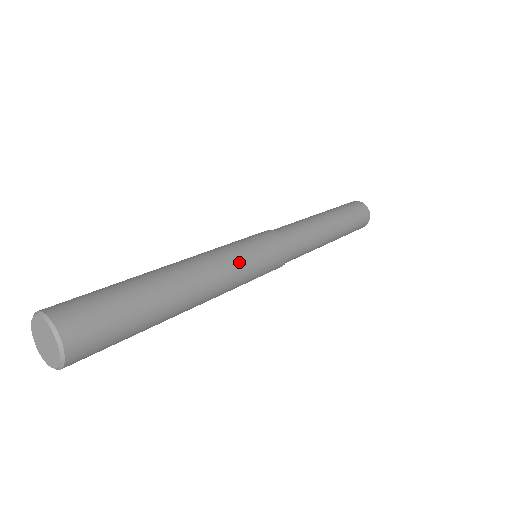
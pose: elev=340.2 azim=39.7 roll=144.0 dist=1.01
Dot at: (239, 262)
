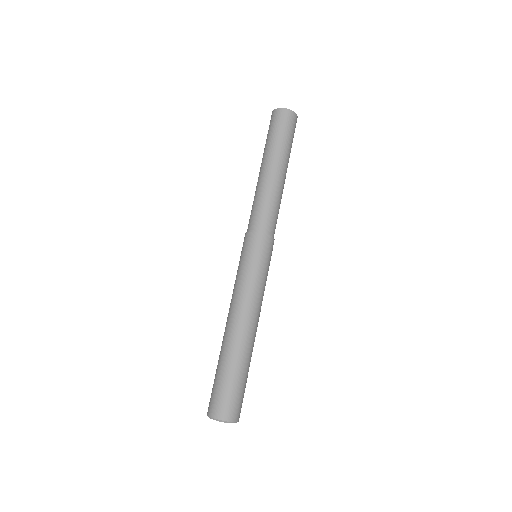
Dot at: occluded
